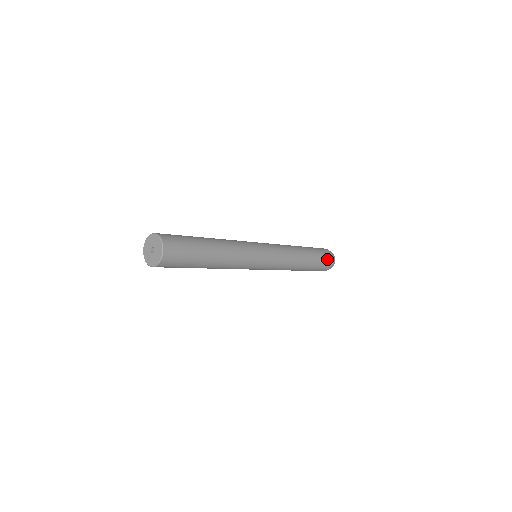
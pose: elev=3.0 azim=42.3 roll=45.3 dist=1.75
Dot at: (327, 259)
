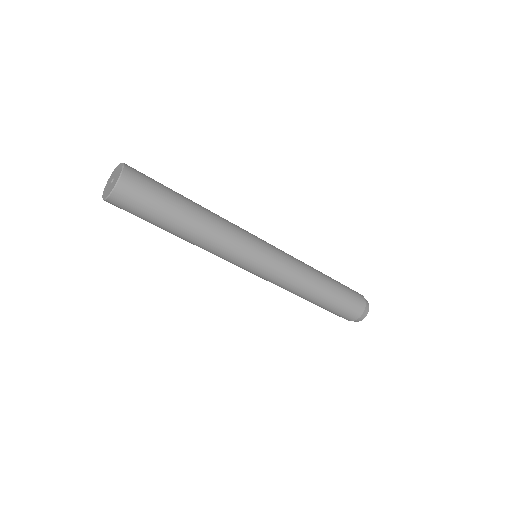
Dot at: (357, 300)
